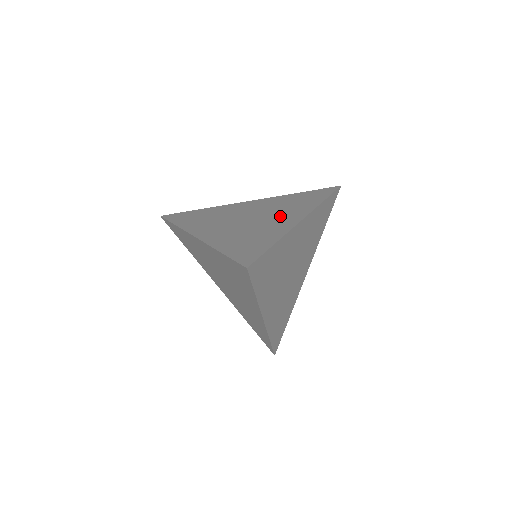
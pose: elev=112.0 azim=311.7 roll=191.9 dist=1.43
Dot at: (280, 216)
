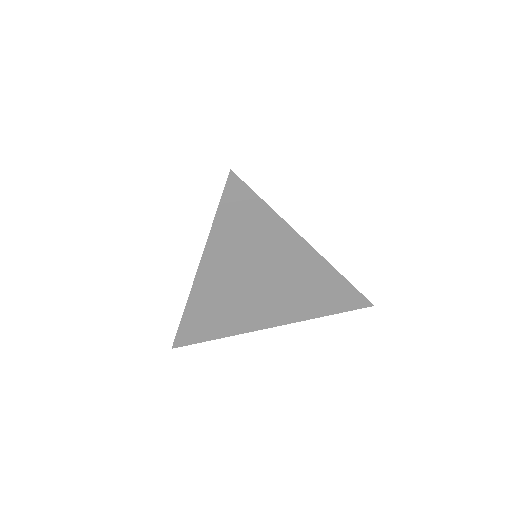
Dot at: occluded
